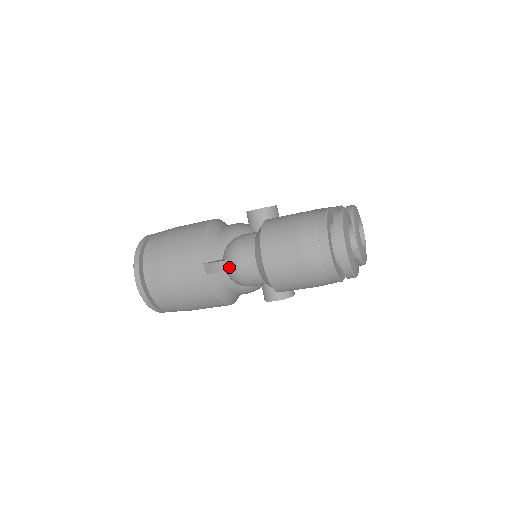
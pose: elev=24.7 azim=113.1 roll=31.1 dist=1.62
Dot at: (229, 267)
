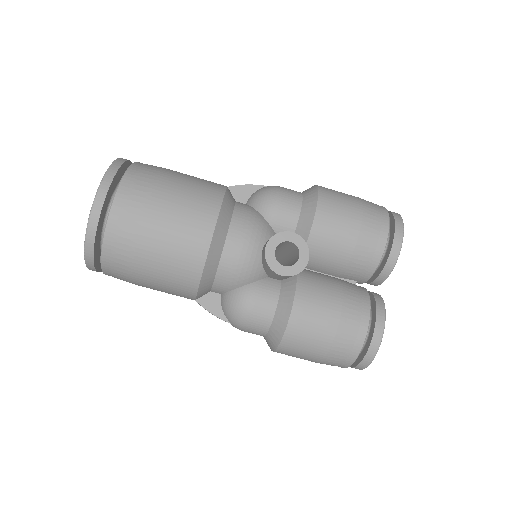
Dot at: occluded
